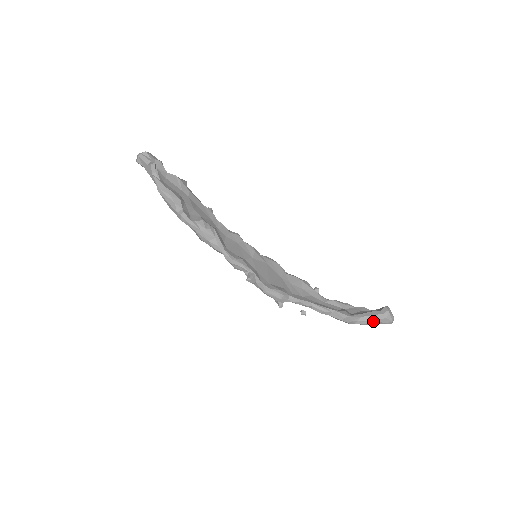
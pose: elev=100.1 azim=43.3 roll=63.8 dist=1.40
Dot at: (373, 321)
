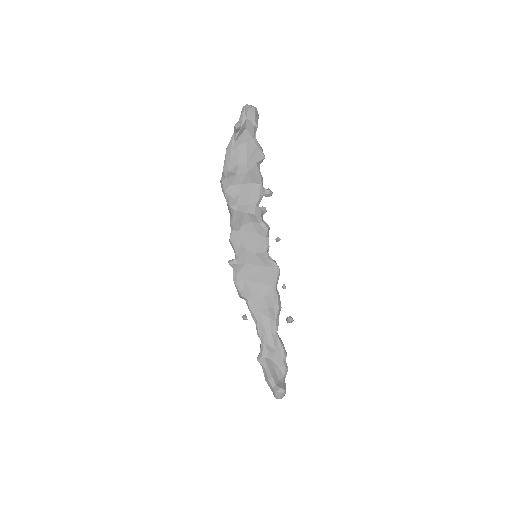
Dot at: (266, 380)
